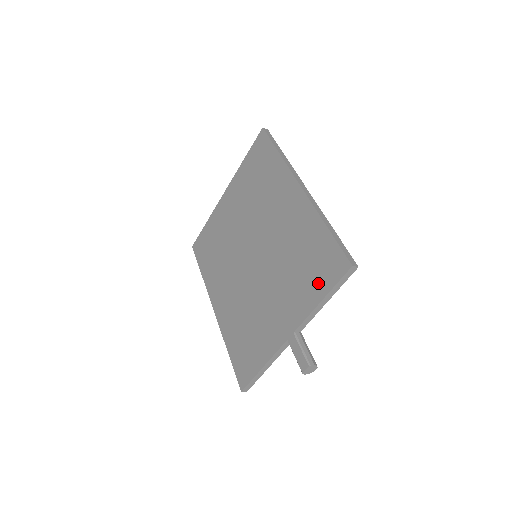
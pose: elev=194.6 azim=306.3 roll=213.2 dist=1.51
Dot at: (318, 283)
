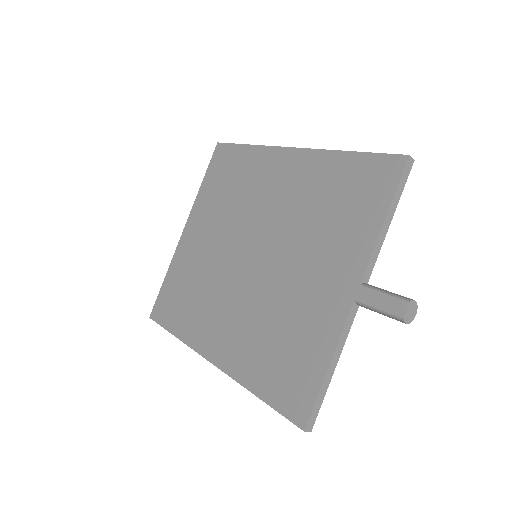
Dot at: (369, 206)
